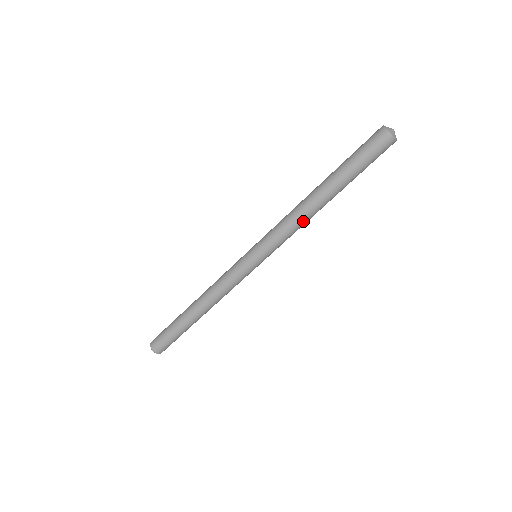
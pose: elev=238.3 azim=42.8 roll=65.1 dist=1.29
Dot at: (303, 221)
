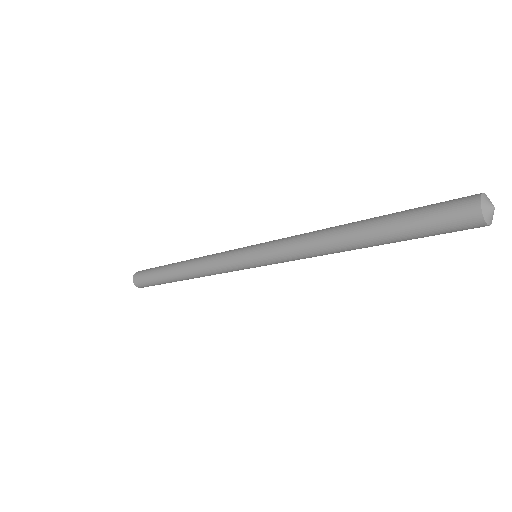
Dot at: occluded
